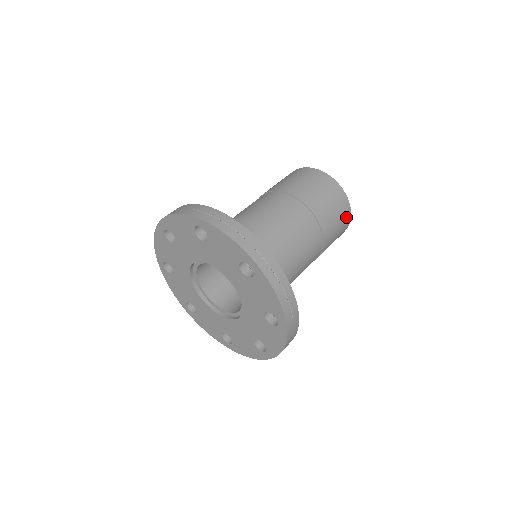
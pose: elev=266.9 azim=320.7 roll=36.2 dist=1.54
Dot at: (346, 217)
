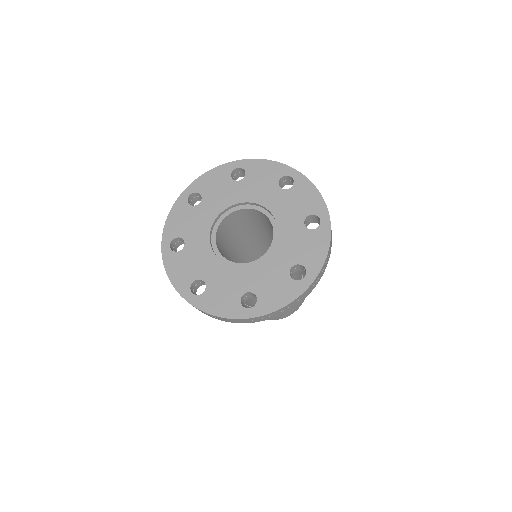
Dot at: occluded
